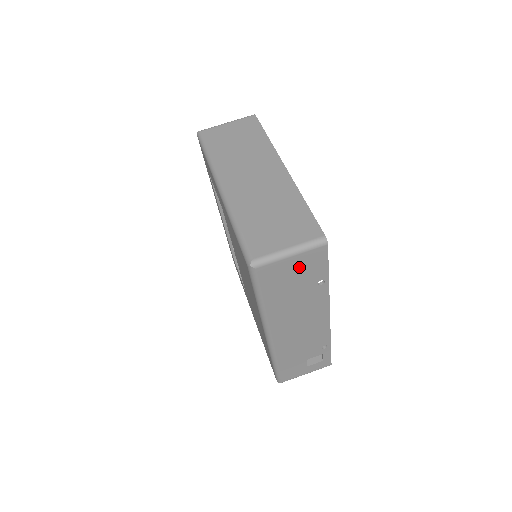
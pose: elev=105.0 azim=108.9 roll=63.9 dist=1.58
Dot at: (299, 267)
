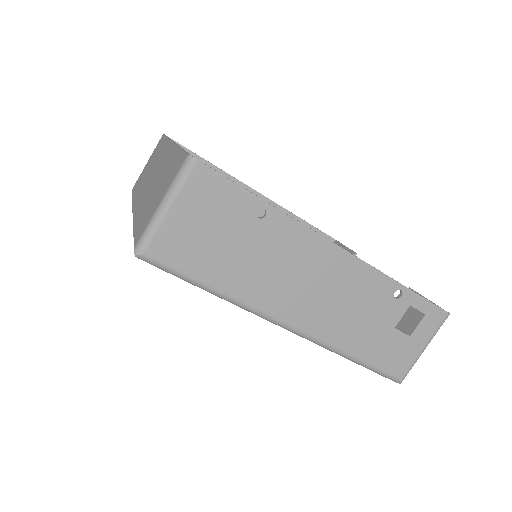
Dot at: (200, 214)
